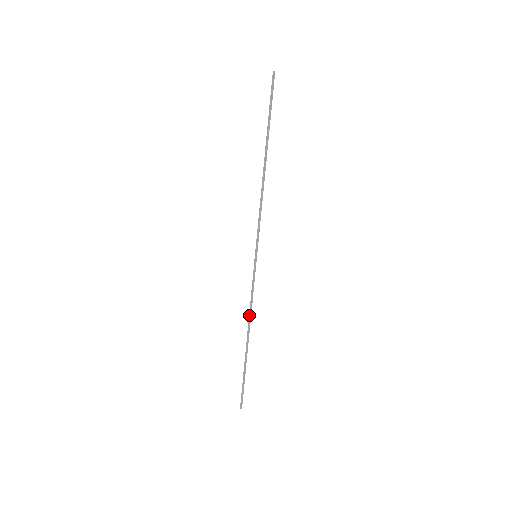
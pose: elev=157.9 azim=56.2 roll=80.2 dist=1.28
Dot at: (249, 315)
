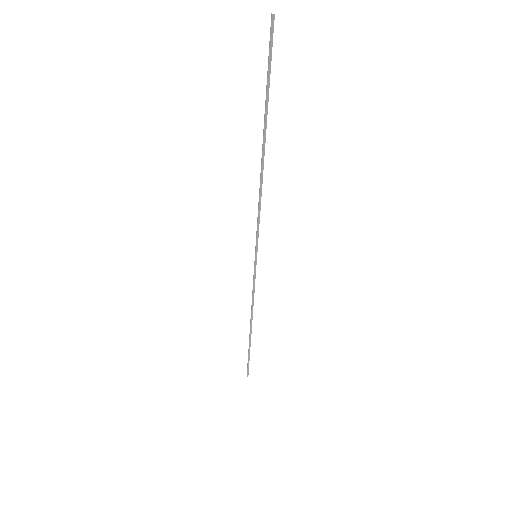
Dot at: (251, 307)
